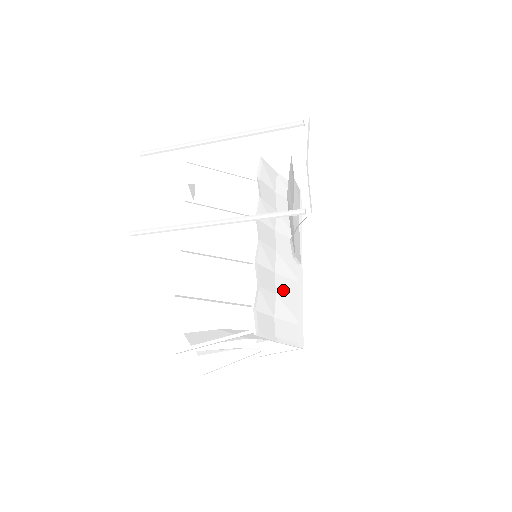
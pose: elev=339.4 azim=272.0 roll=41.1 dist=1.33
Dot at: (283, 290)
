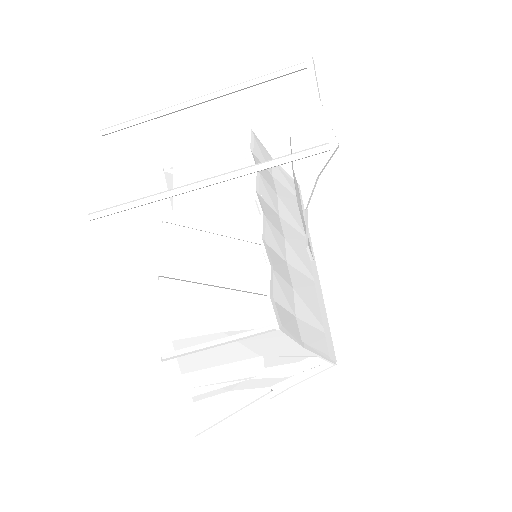
Dot at: (300, 286)
